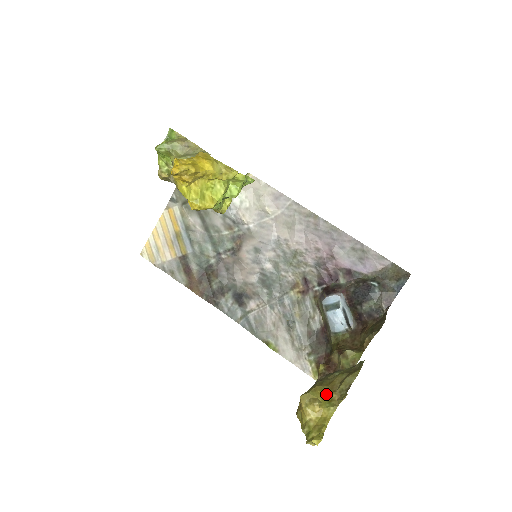
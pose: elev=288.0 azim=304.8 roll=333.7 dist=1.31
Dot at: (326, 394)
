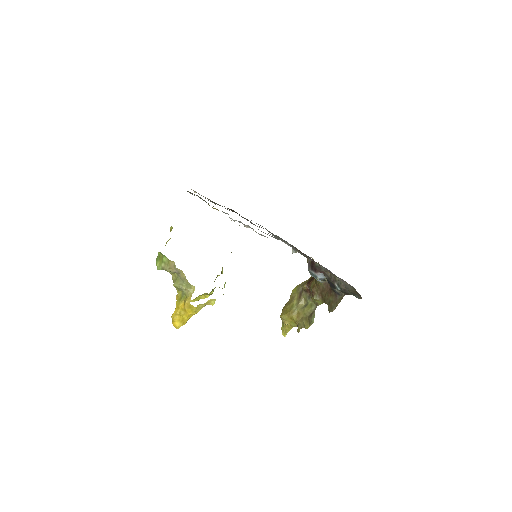
Dot at: (293, 320)
